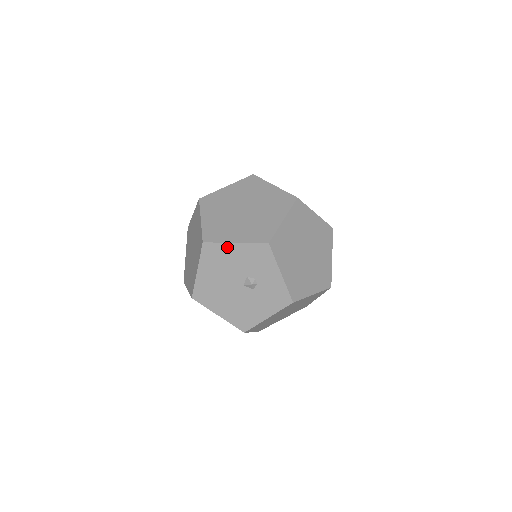
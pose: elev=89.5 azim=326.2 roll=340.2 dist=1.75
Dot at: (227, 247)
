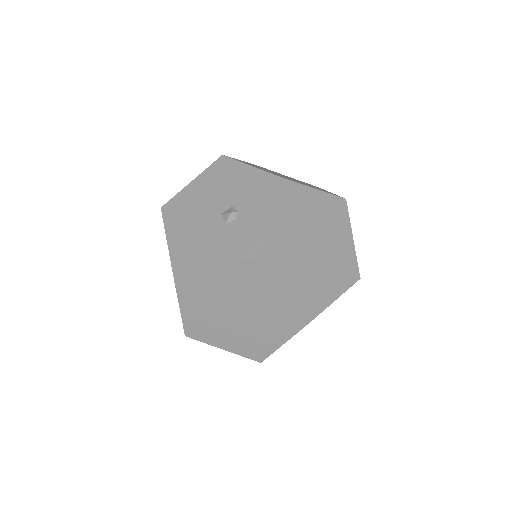
Dot at: (240, 167)
